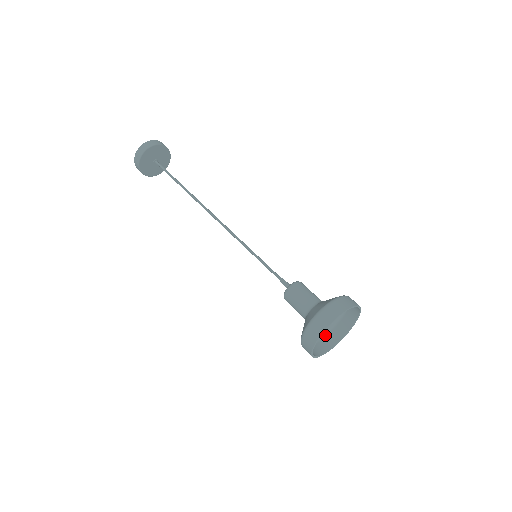
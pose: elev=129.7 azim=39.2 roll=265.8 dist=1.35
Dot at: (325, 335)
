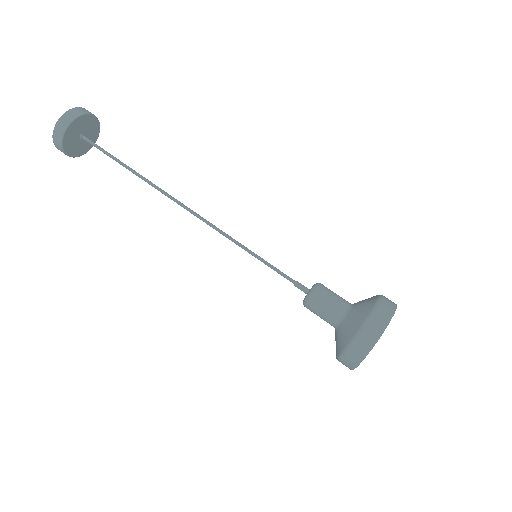
Dot at: occluded
